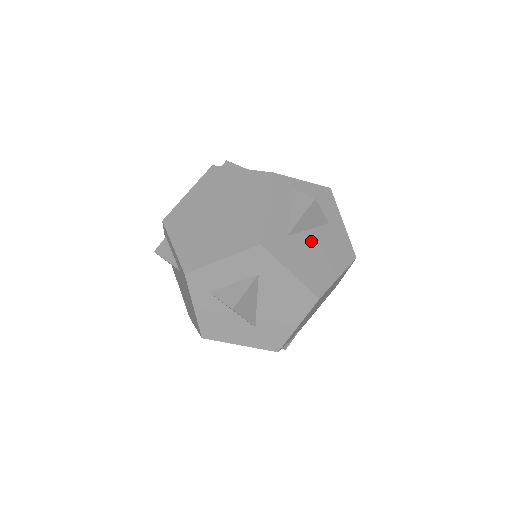
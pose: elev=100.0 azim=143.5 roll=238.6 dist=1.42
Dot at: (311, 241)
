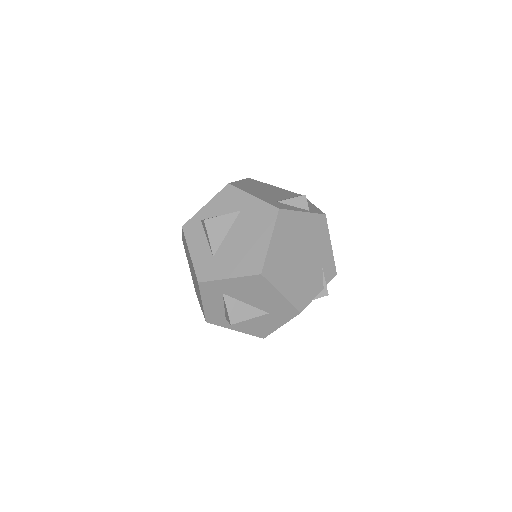
Dot at: (233, 240)
